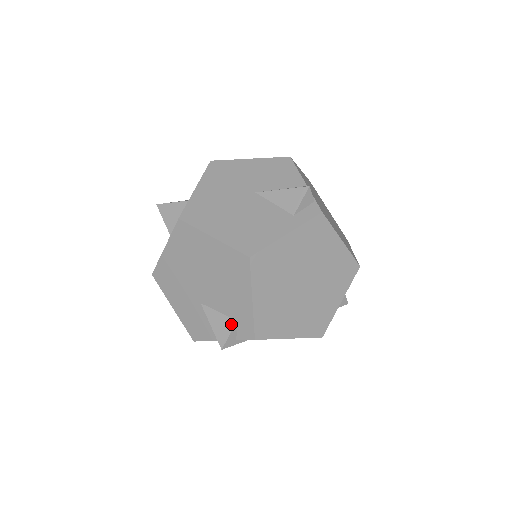
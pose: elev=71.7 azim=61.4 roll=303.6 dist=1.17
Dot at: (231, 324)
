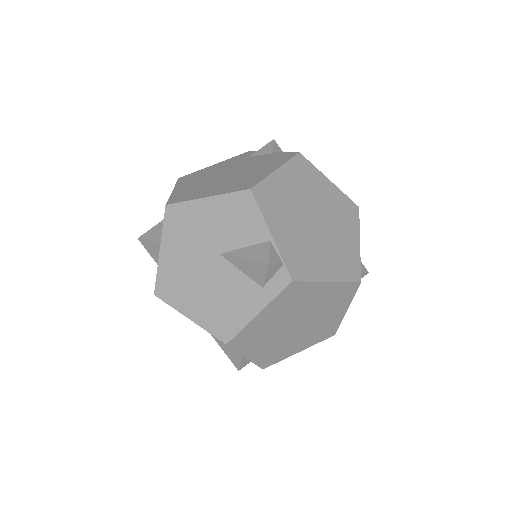
Dot at: (239, 357)
